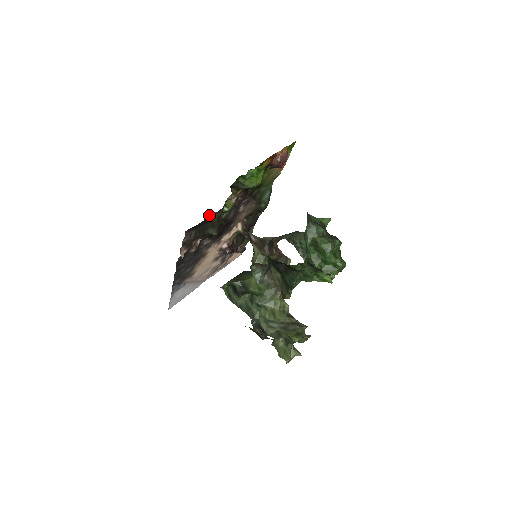
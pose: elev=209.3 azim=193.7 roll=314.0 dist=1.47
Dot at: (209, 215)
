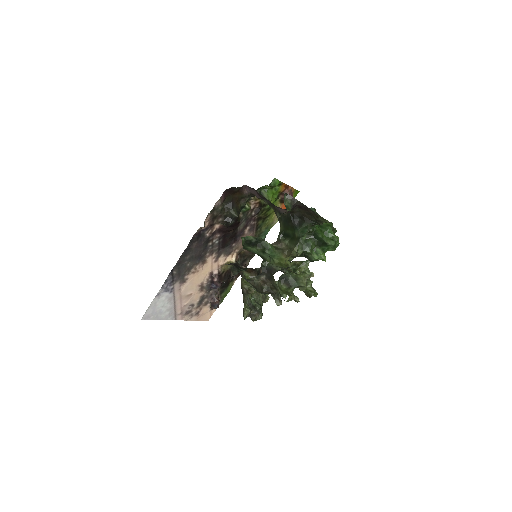
Dot at: (242, 190)
